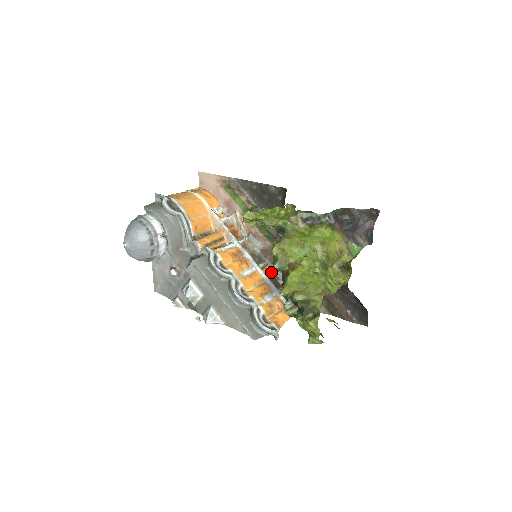
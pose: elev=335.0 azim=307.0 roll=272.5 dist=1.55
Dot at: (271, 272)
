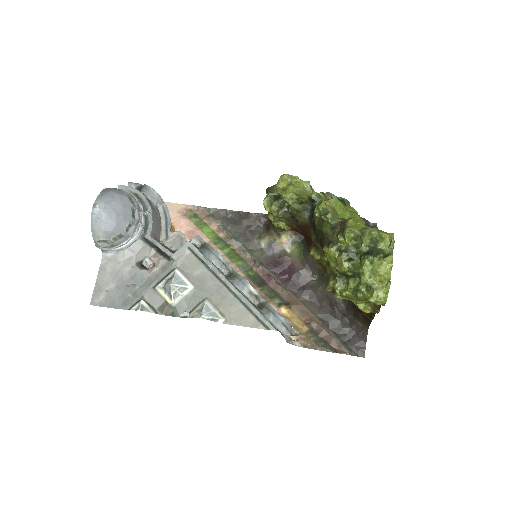
Dot at: occluded
